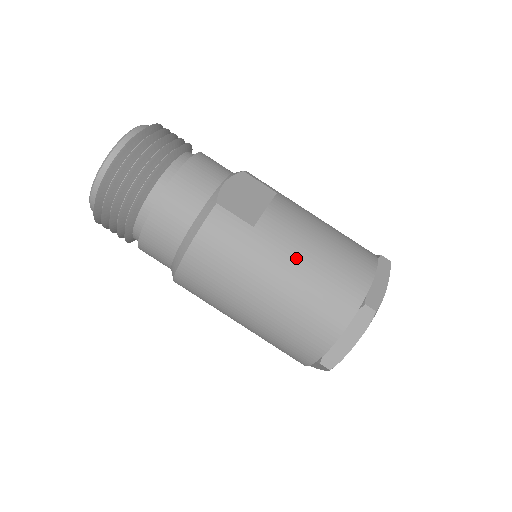
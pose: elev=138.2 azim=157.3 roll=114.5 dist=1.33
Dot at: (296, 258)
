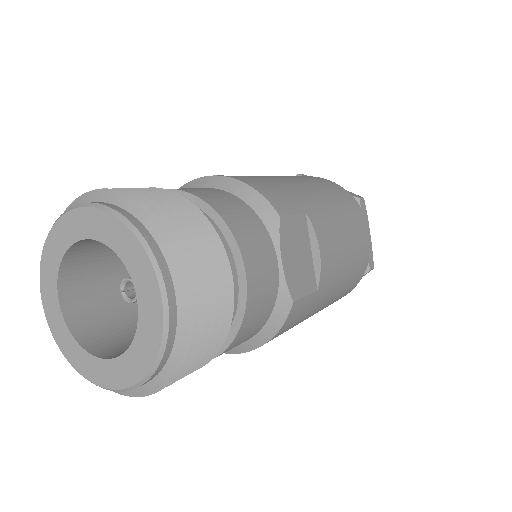
Dot at: (340, 281)
